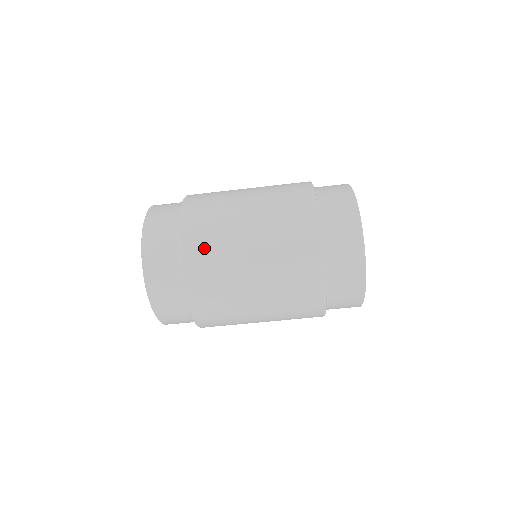
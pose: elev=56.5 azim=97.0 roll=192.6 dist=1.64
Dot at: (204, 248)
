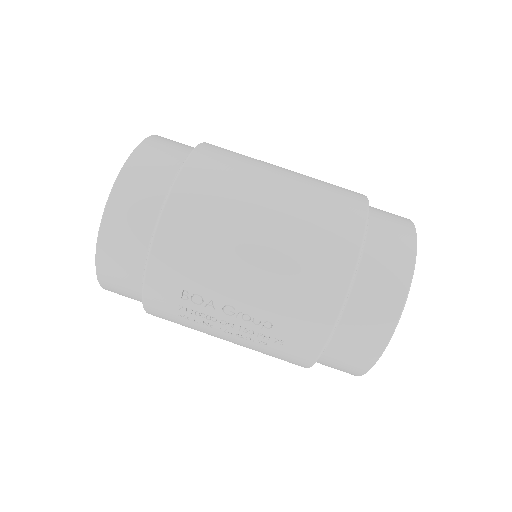
Dot at: occluded
